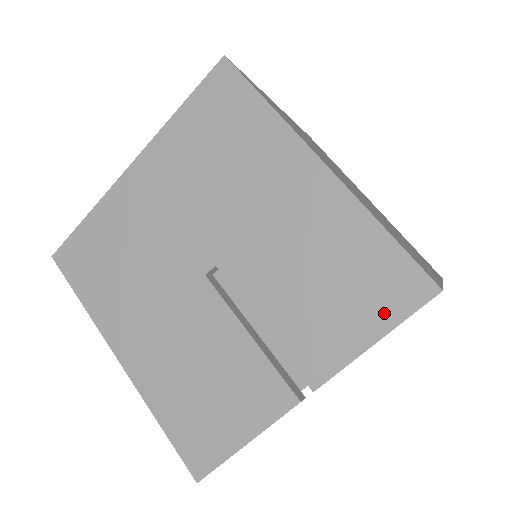
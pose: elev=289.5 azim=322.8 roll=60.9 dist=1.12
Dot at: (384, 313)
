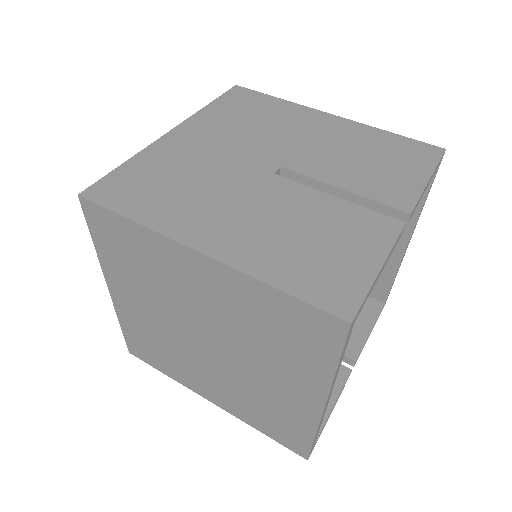
Dot at: (423, 164)
